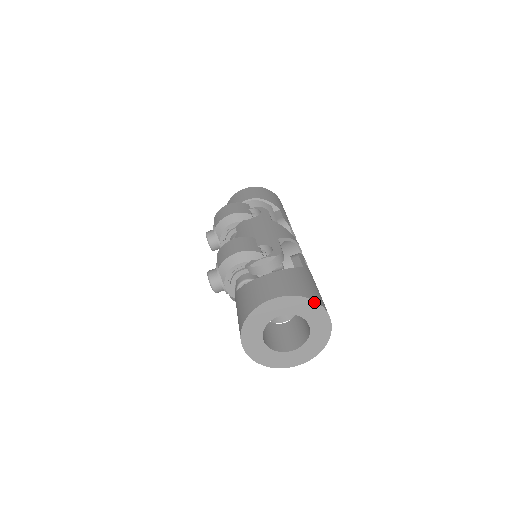
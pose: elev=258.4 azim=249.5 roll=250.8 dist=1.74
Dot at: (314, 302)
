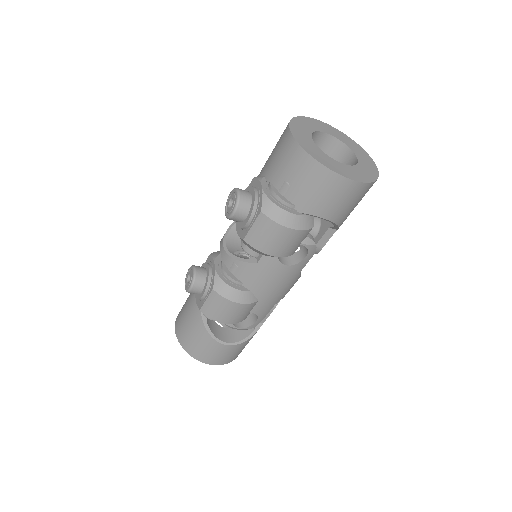
Dot at: occluded
